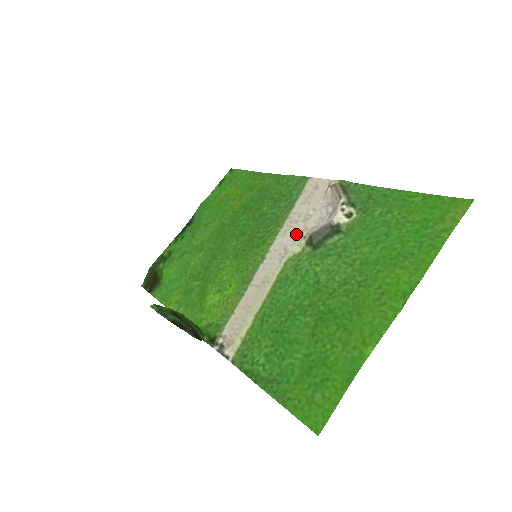
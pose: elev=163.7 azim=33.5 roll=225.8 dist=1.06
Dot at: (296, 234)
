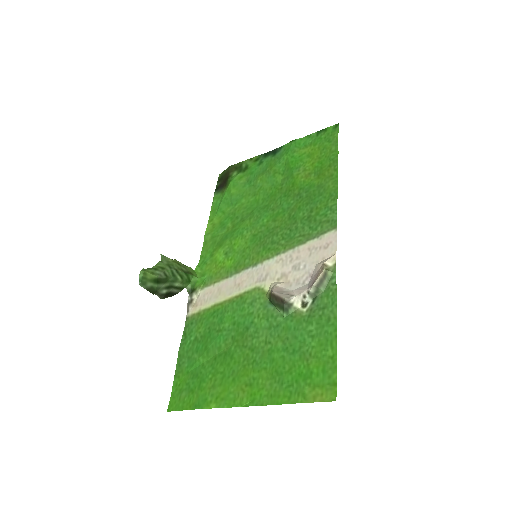
Dot at: (280, 272)
